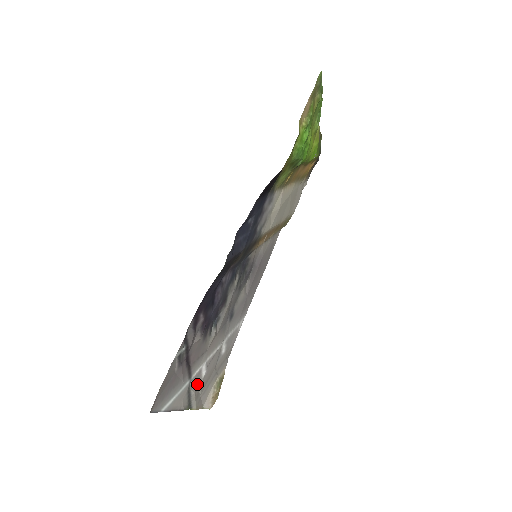
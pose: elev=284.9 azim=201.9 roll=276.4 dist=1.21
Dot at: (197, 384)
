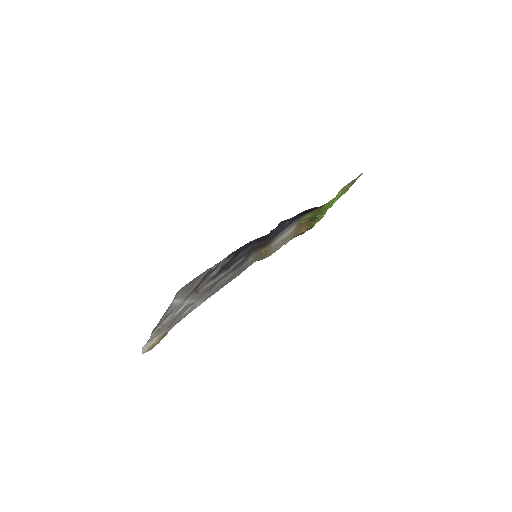
Dot at: (171, 315)
